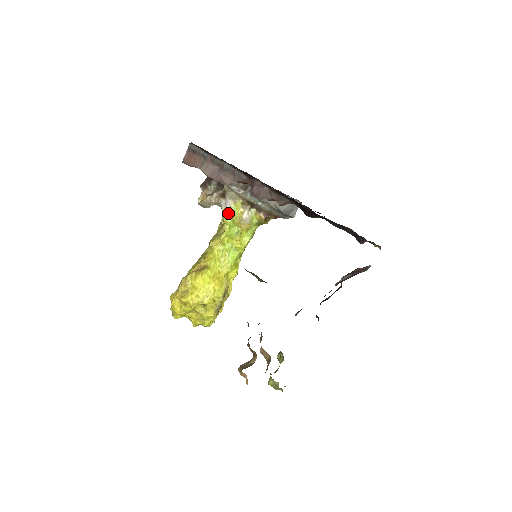
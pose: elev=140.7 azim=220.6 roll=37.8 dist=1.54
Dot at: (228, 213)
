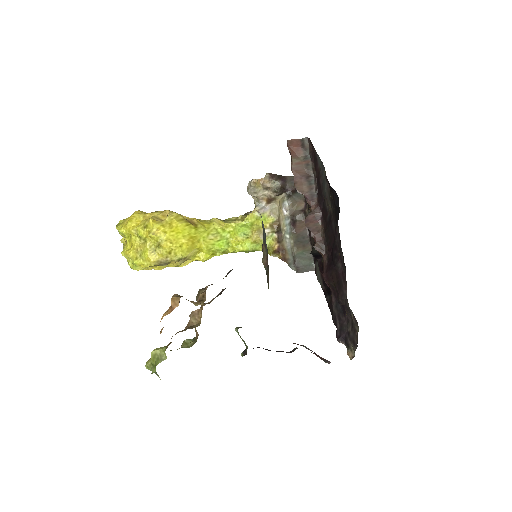
Dot at: (256, 215)
